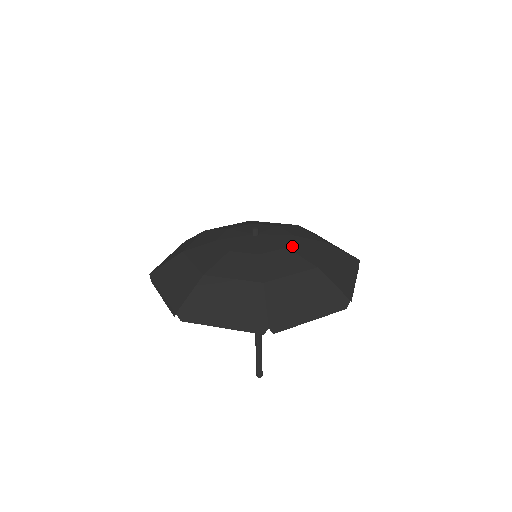
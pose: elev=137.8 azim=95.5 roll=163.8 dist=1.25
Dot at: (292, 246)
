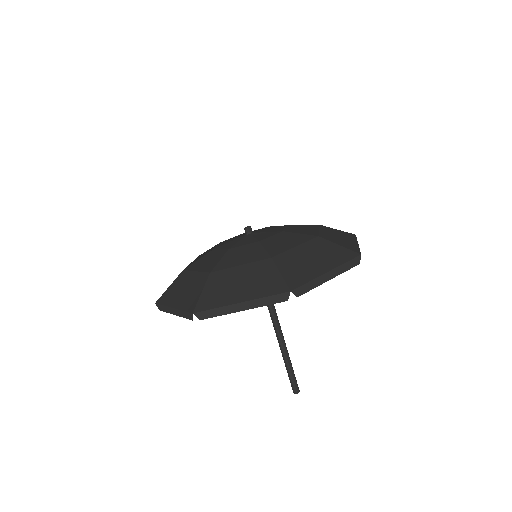
Dot at: (267, 240)
